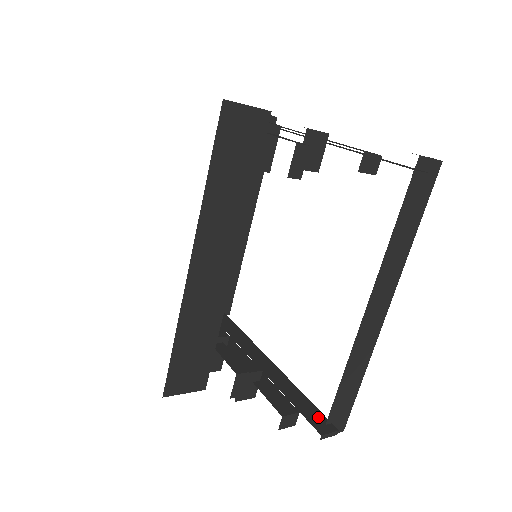
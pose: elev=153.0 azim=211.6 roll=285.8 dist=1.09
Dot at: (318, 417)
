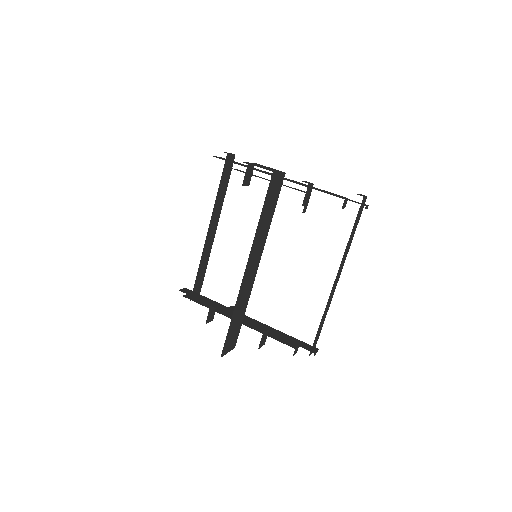
Dot at: (306, 345)
